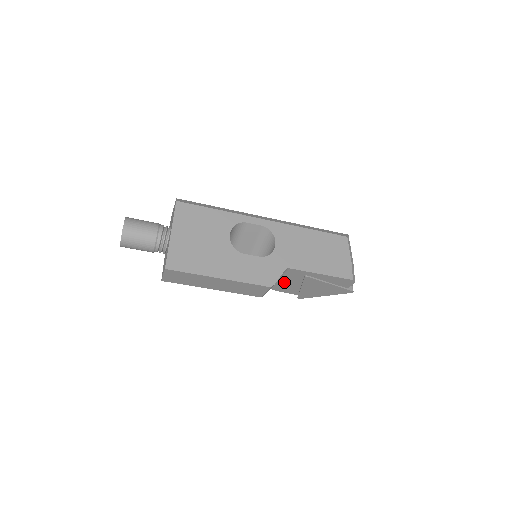
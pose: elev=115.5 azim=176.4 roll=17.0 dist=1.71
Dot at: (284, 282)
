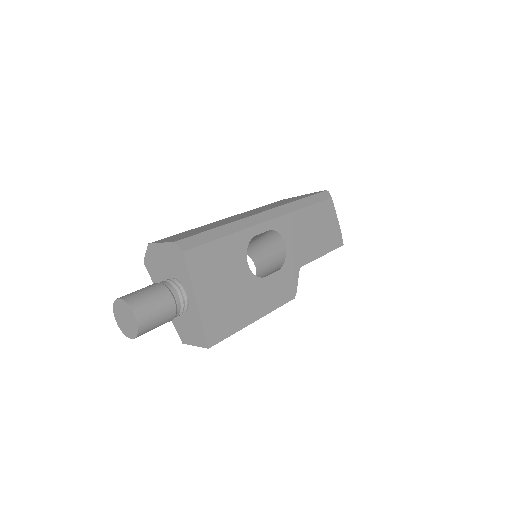
Dot at: occluded
